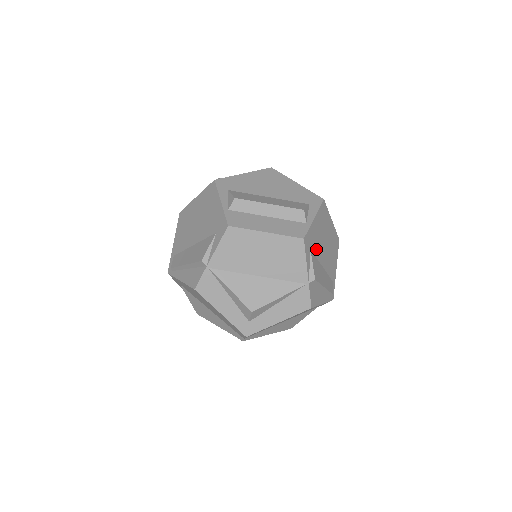
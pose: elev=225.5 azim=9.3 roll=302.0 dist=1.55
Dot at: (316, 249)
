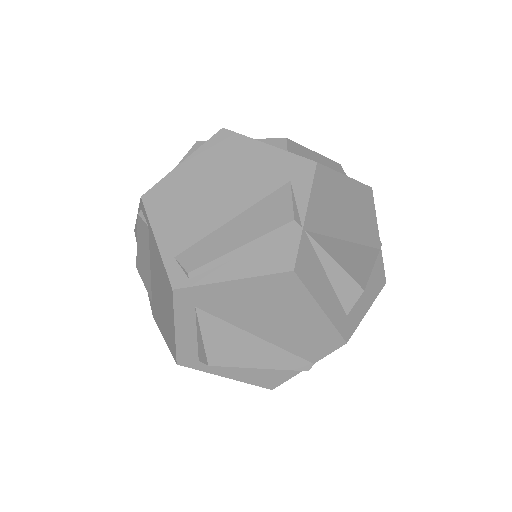
Dot at: occluded
